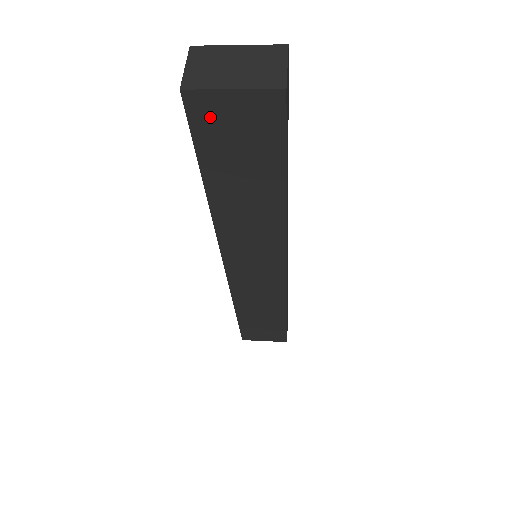
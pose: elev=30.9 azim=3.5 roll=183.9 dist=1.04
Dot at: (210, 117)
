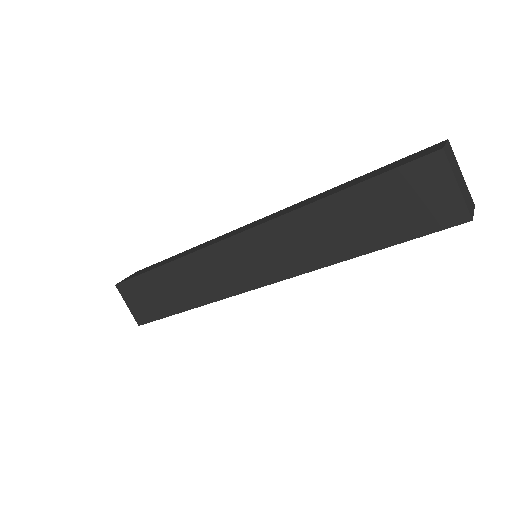
Dot at: (424, 176)
